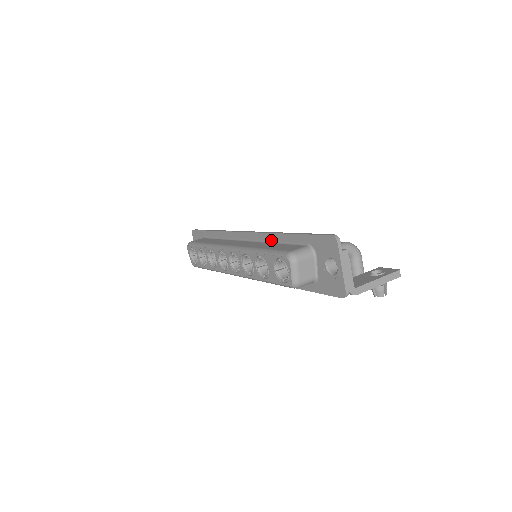
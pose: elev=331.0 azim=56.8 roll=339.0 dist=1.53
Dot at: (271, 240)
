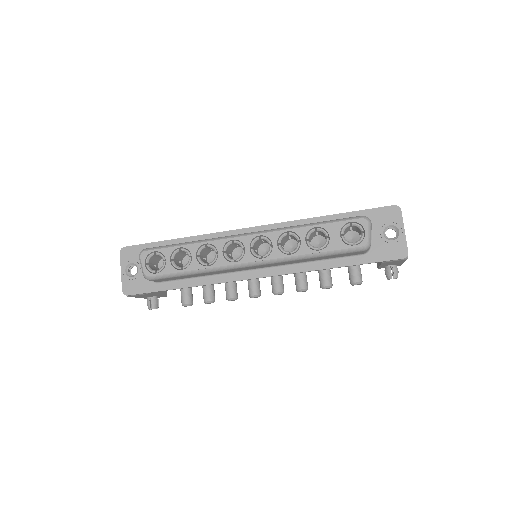
Dot at: occluded
